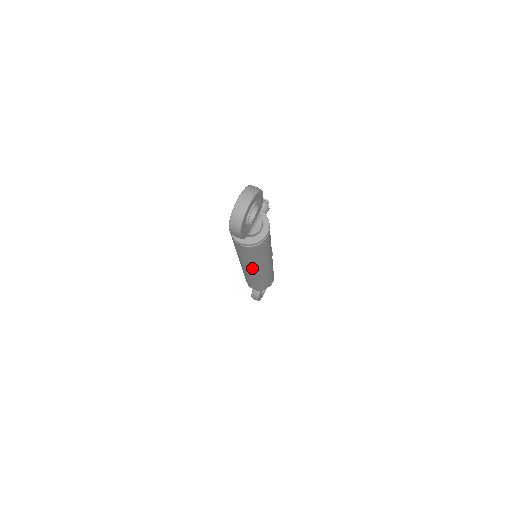
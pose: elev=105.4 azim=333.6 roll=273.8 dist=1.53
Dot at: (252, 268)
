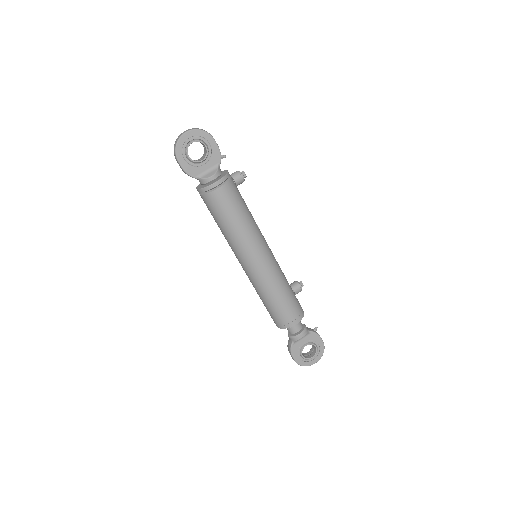
Dot at: (236, 253)
